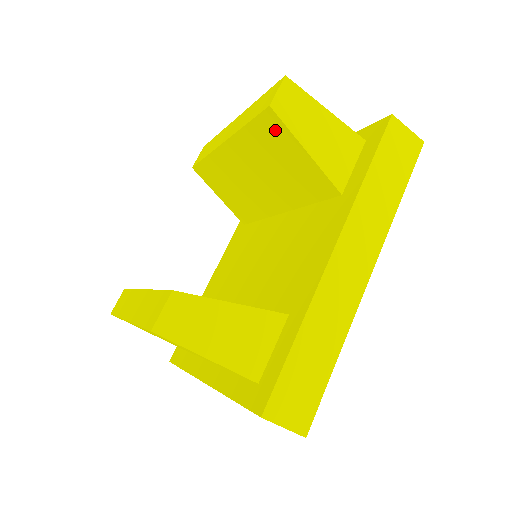
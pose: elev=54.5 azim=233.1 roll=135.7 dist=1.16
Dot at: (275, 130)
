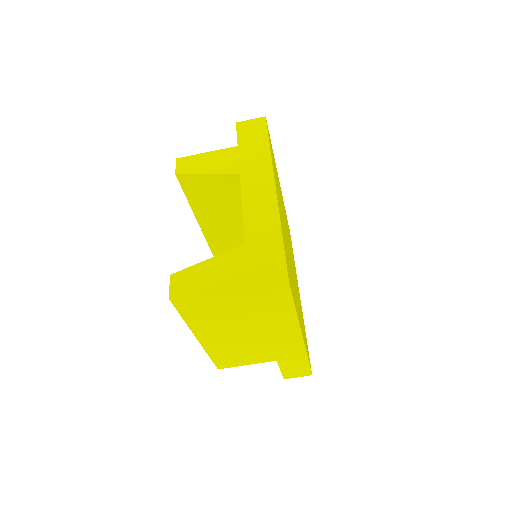
Dot at: (191, 183)
